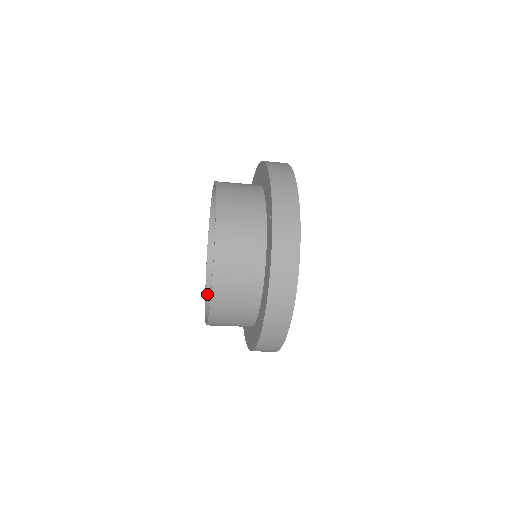
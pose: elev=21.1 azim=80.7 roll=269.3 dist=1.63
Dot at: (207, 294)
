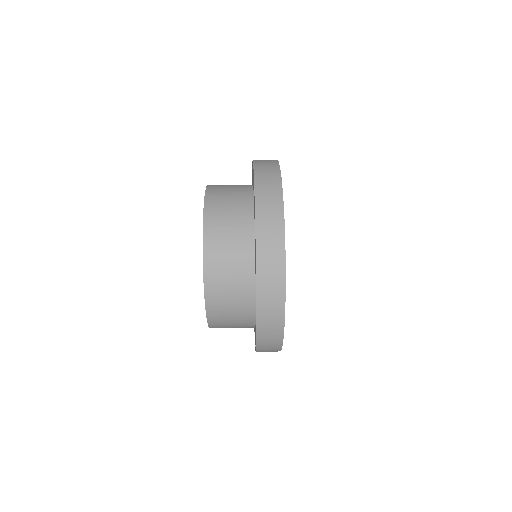
Dot at: occluded
